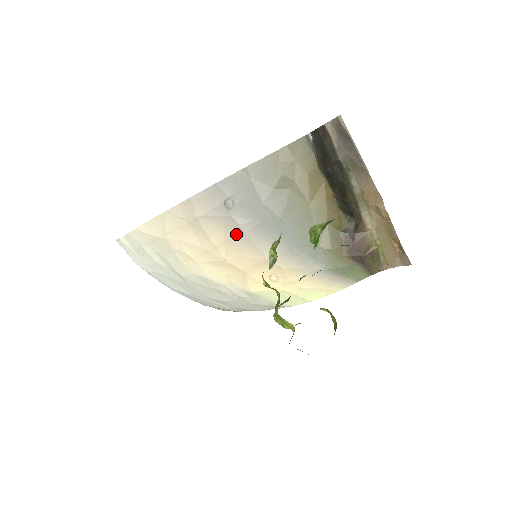
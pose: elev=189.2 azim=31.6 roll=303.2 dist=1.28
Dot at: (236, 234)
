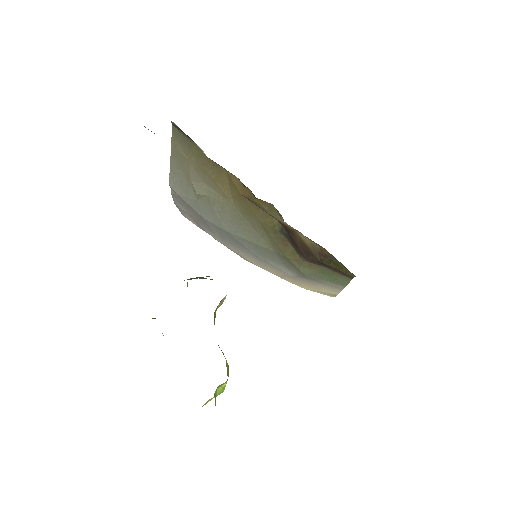
Dot at: occluded
